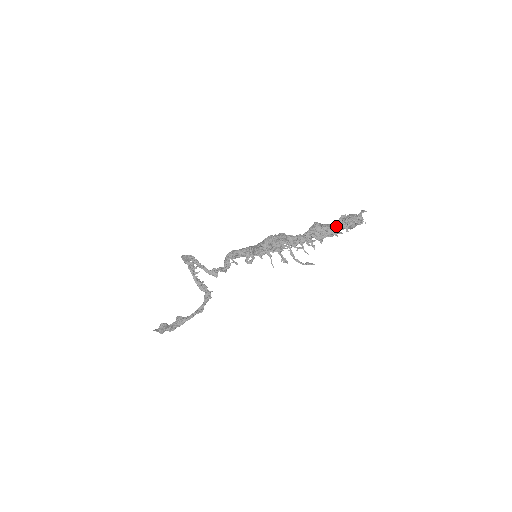
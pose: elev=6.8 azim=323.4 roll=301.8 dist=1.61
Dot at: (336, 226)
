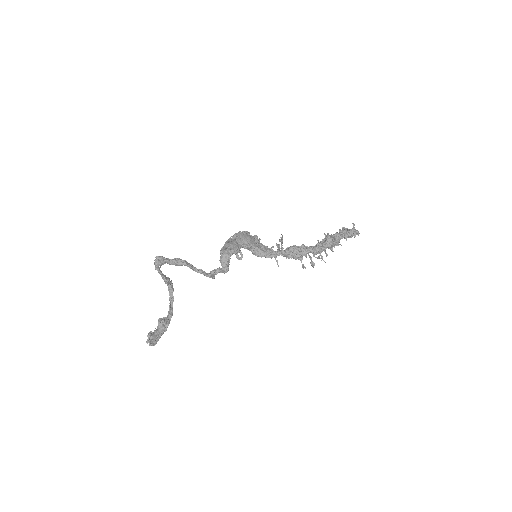
Dot at: (341, 238)
